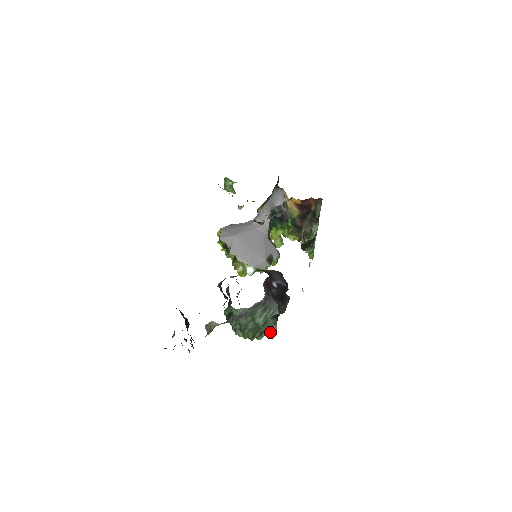
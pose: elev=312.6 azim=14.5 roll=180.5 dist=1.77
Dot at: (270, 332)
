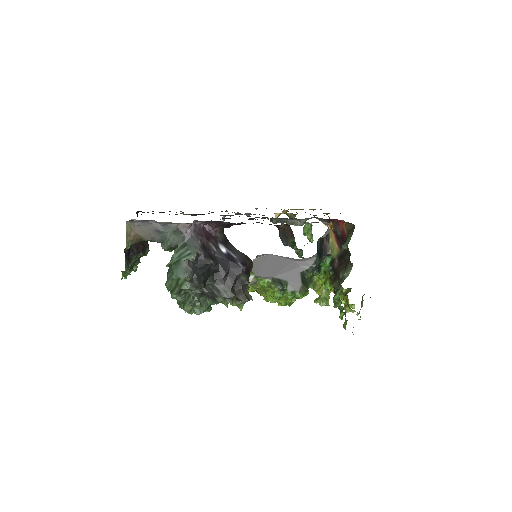
Dot at: (184, 286)
